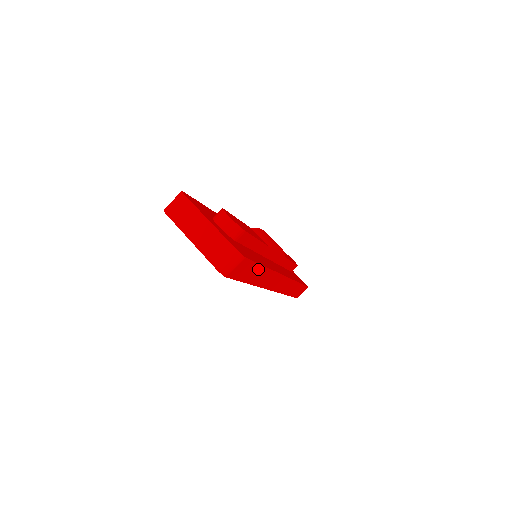
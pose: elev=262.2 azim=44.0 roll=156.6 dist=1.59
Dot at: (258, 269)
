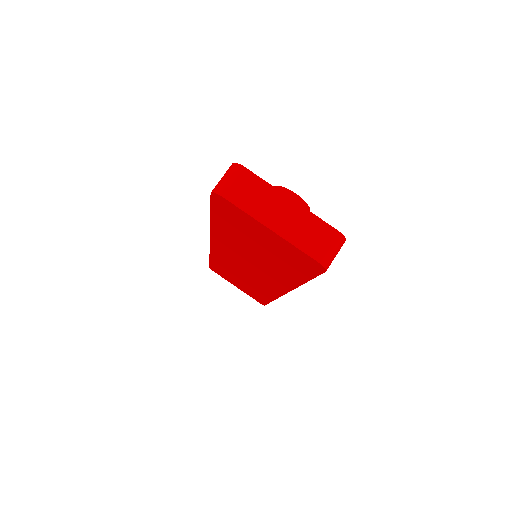
Dot at: occluded
